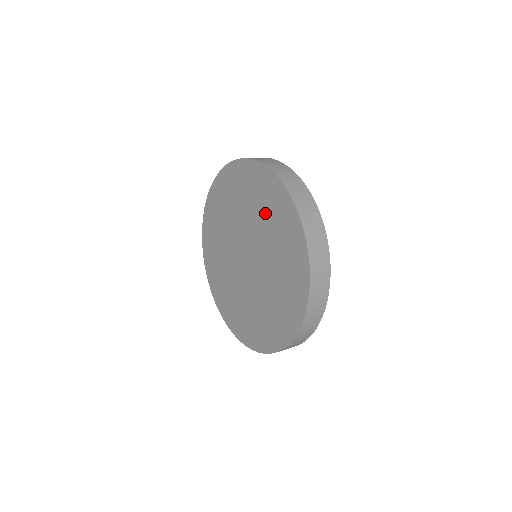
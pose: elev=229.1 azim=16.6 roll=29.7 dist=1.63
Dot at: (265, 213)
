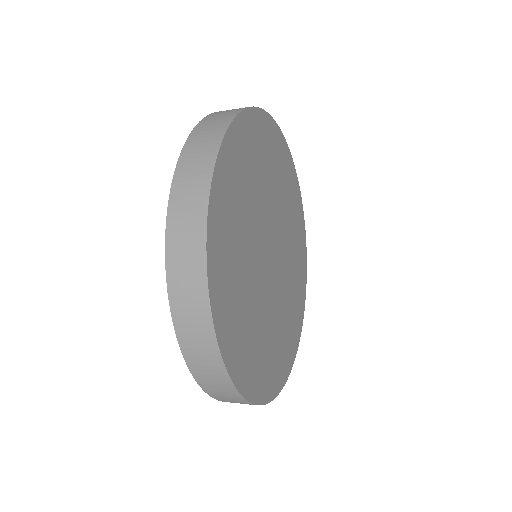
Dot at: occluded
